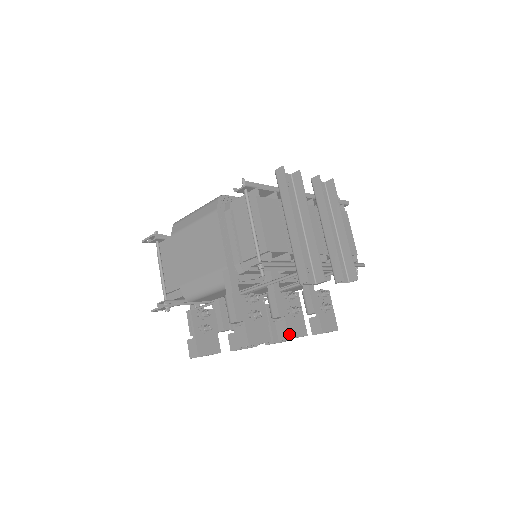
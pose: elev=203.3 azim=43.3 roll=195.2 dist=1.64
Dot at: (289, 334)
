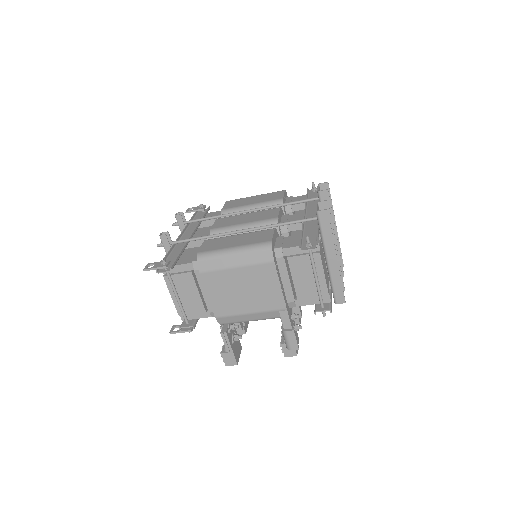
Dot at: (299, 321)
